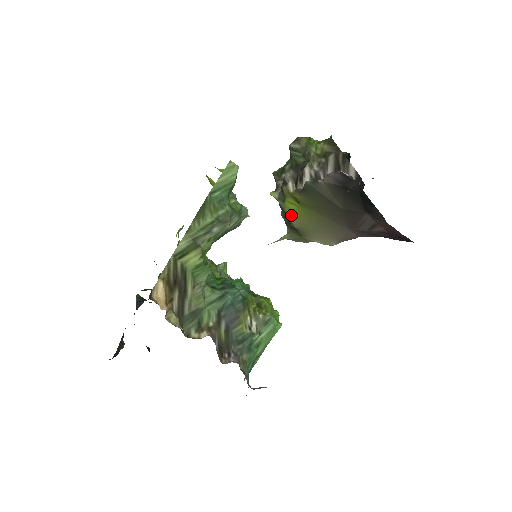
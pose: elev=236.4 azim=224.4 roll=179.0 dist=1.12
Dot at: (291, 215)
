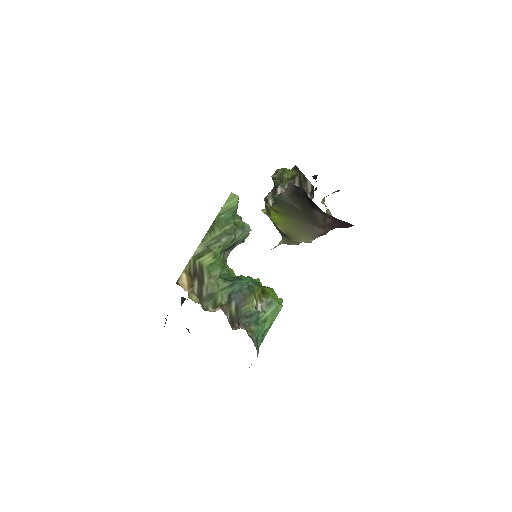
Dot at: (277, 224)
